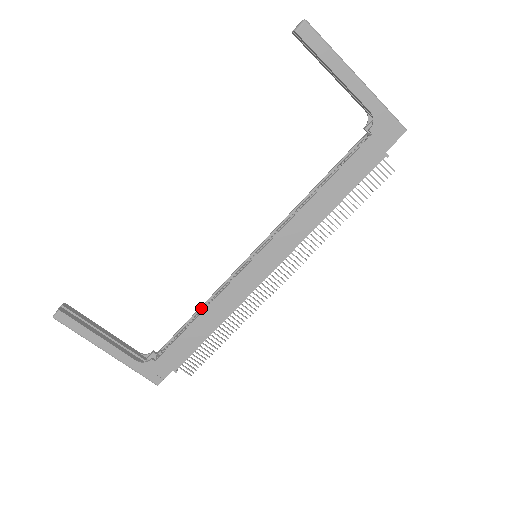
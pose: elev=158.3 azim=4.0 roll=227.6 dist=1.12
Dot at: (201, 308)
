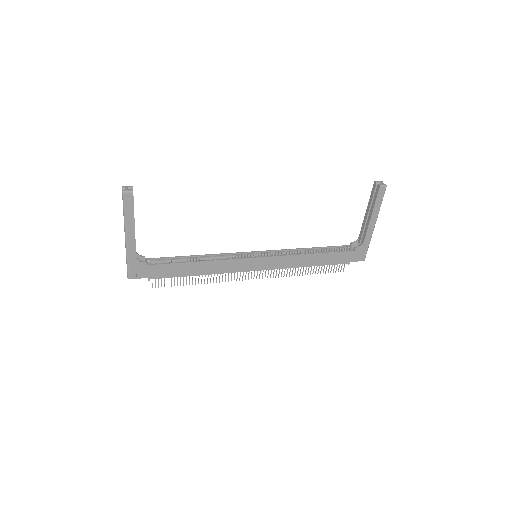
Dot at: (199, 256)
